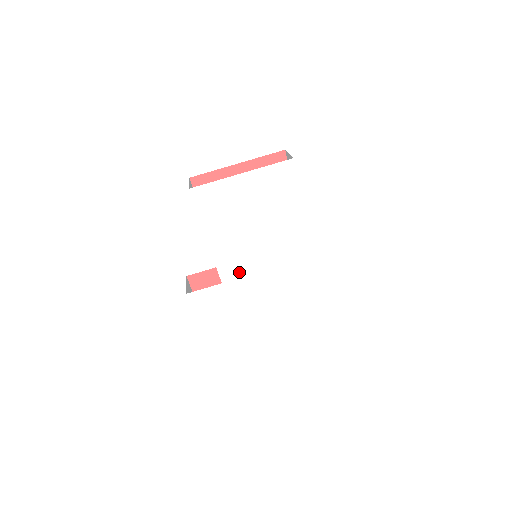
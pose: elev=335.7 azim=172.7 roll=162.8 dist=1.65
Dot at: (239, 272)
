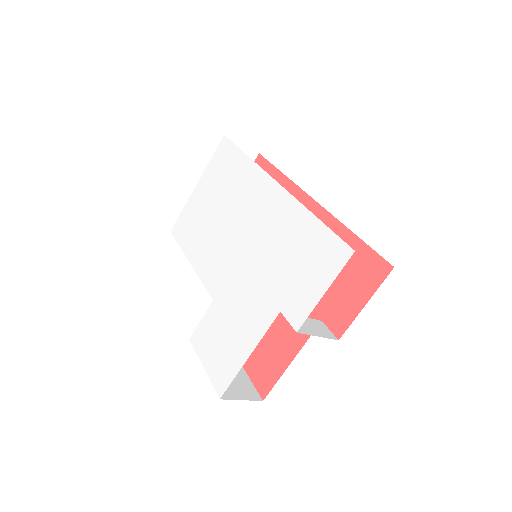
Dot at: (223, 274)
